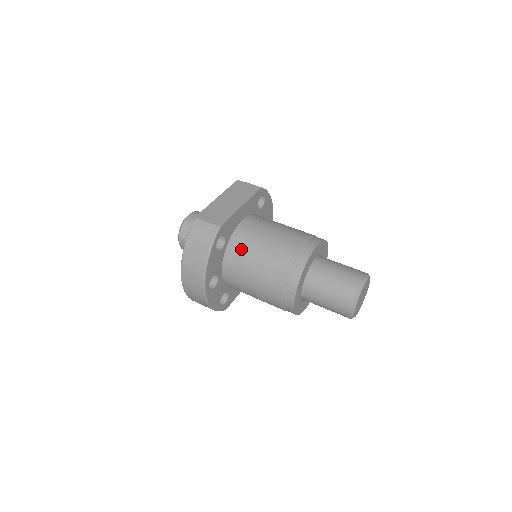
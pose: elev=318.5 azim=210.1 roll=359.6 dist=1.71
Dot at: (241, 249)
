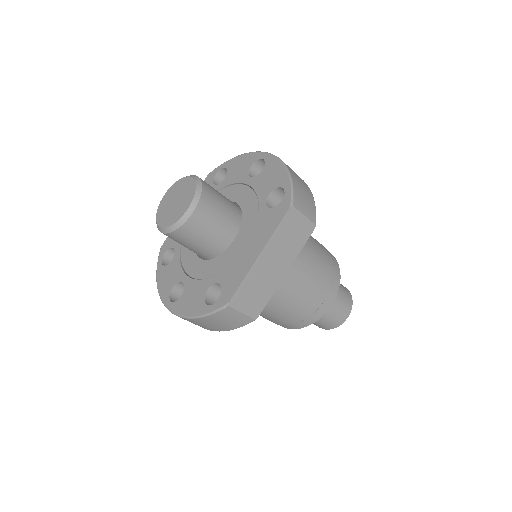
Dot at: occluded
